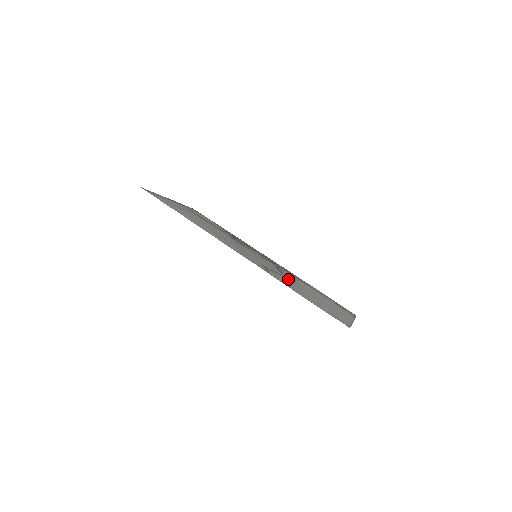
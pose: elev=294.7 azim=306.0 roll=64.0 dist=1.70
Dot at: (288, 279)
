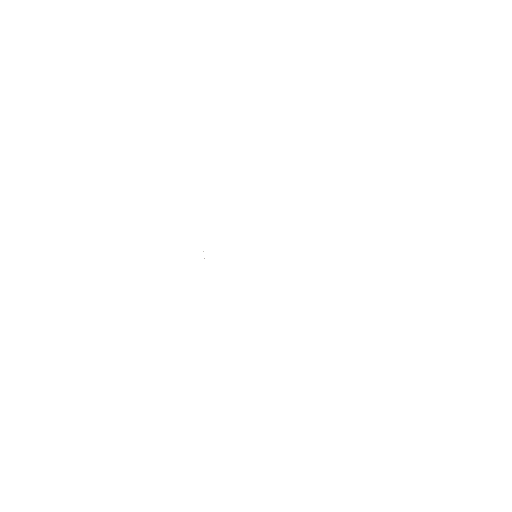
Dot at: occluded
